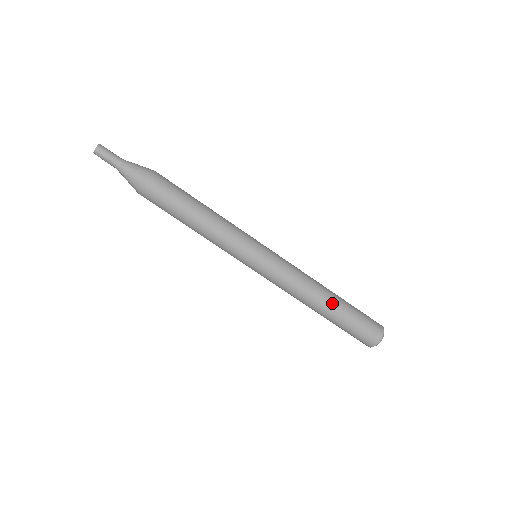
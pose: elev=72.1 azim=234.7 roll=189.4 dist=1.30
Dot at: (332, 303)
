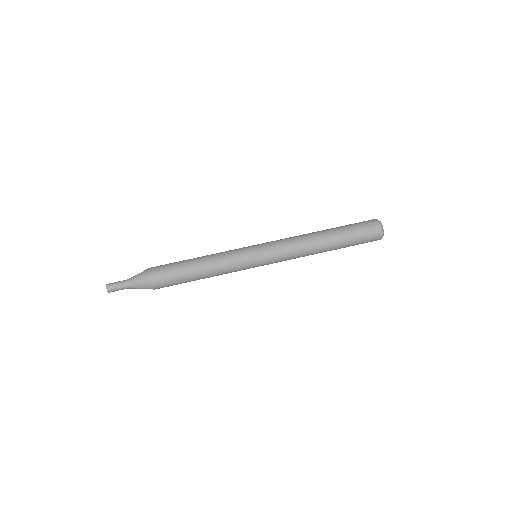
Dot at: (326, 231)
